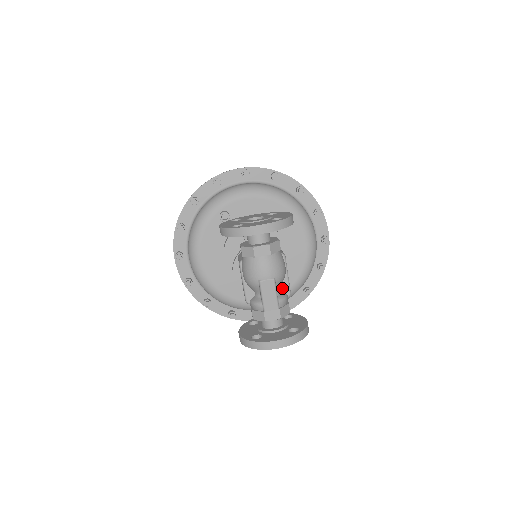
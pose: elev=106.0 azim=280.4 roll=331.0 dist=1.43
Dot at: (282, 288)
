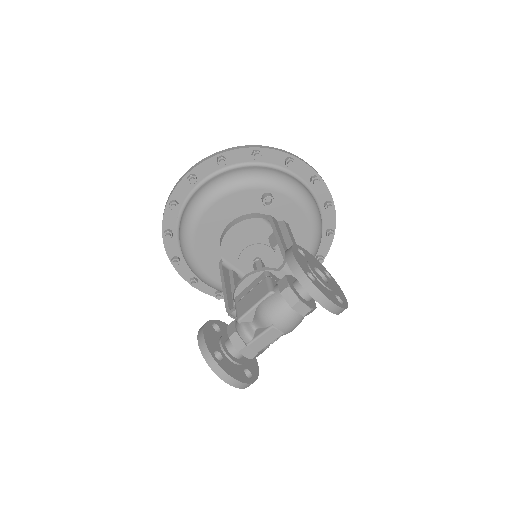
Dot at: occluded
